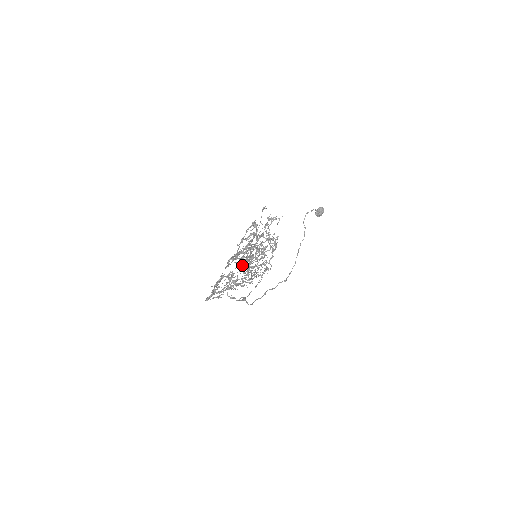
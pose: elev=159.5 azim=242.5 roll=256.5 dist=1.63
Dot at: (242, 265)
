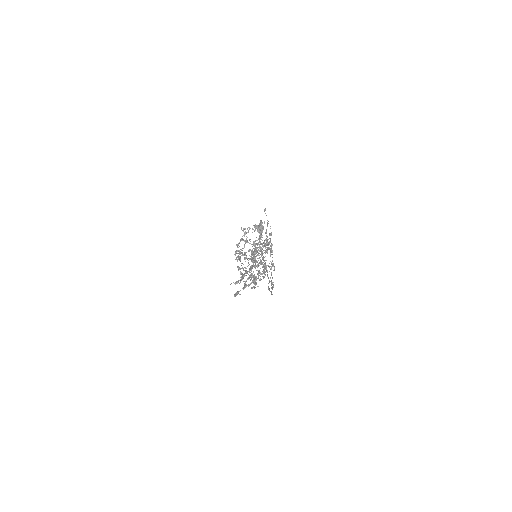
Dot at: (255, 261)
